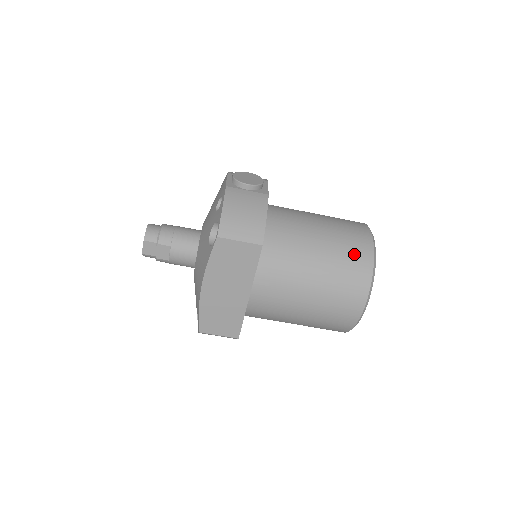
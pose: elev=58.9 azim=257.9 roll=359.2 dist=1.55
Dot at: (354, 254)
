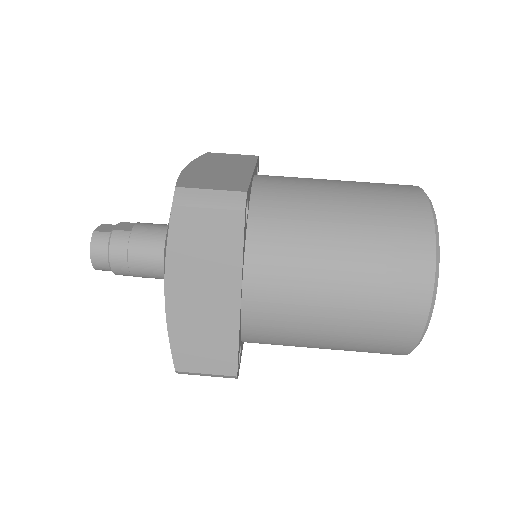
Dot at: occluded
